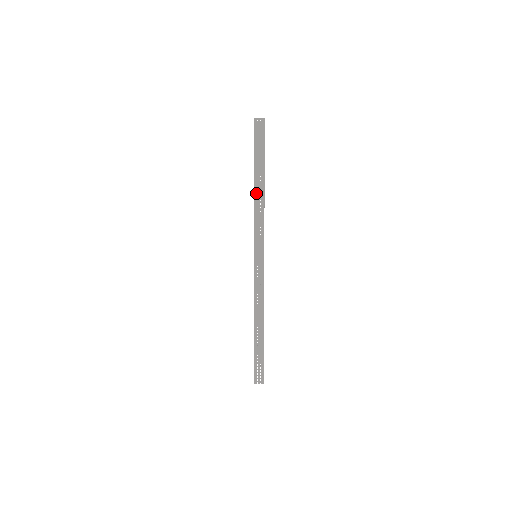
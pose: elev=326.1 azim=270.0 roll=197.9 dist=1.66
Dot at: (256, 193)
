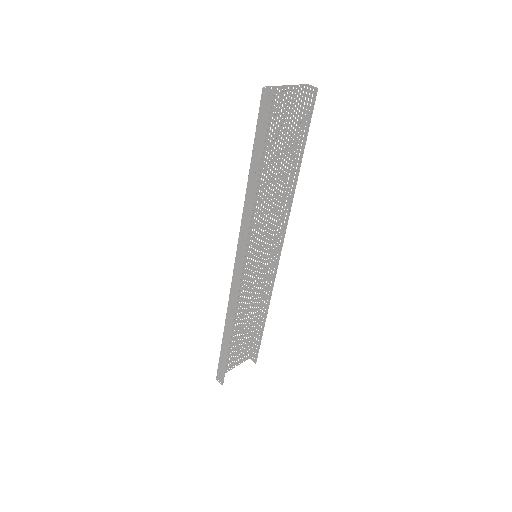
Dot at: (249, 186)
